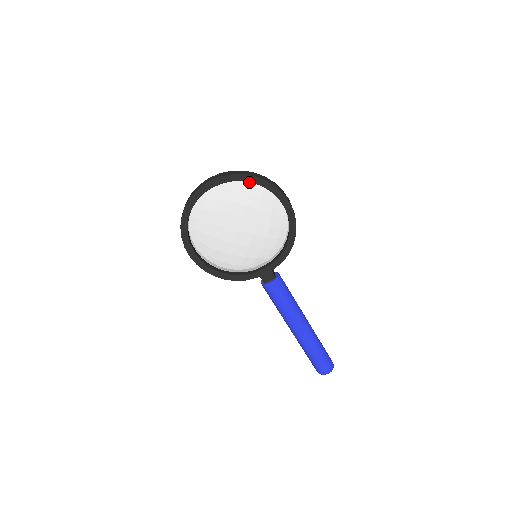
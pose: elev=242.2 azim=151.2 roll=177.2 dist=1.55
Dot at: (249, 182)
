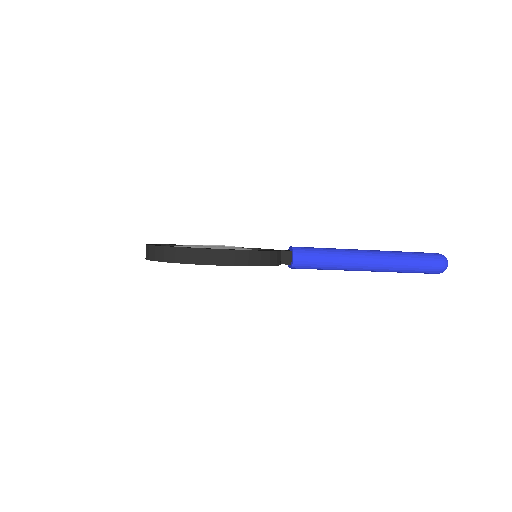
Dot at: occluded
